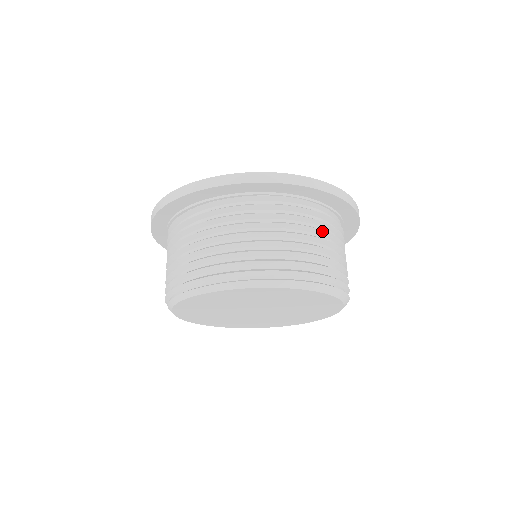
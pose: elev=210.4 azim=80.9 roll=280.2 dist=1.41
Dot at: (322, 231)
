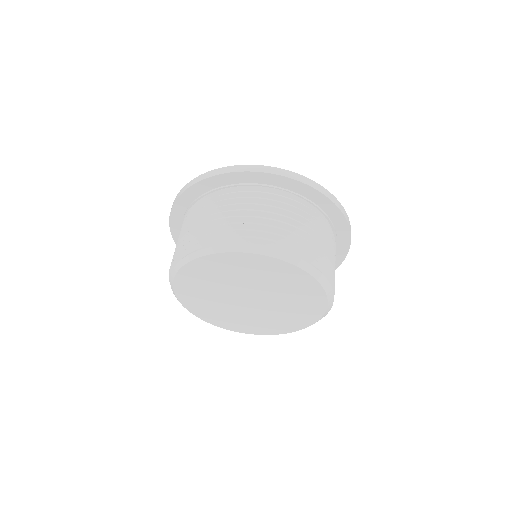
Dot at: (308, 222)
